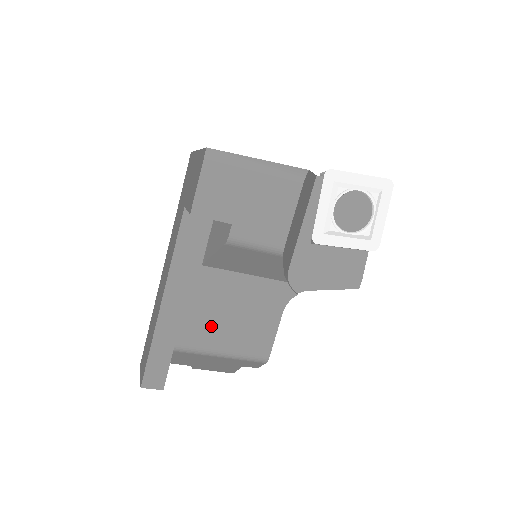
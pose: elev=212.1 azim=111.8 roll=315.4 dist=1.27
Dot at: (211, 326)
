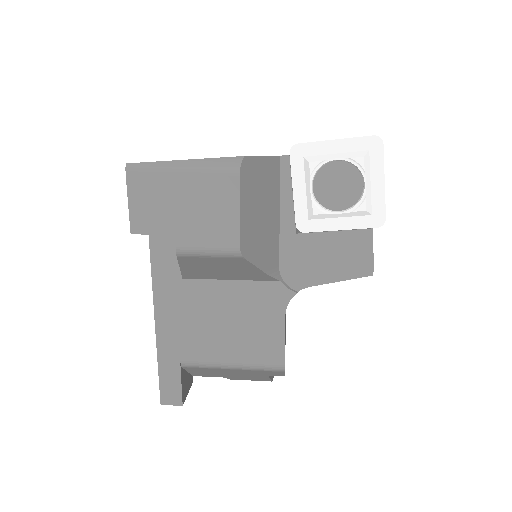
Dot at: (211, 339)
